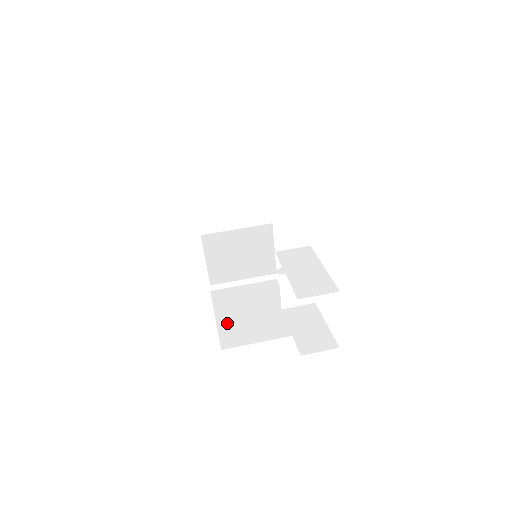
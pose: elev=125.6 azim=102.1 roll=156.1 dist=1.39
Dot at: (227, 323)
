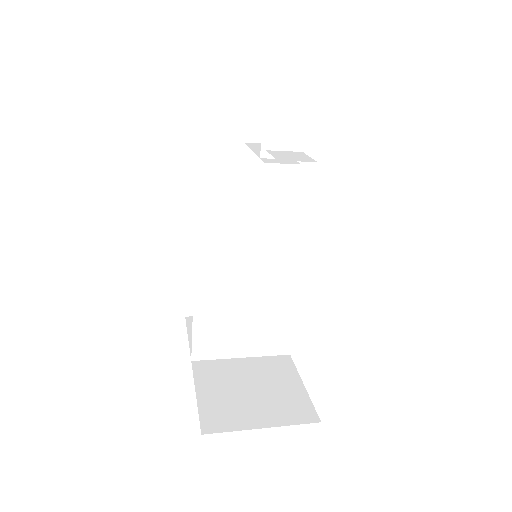
Dot at: occluded
